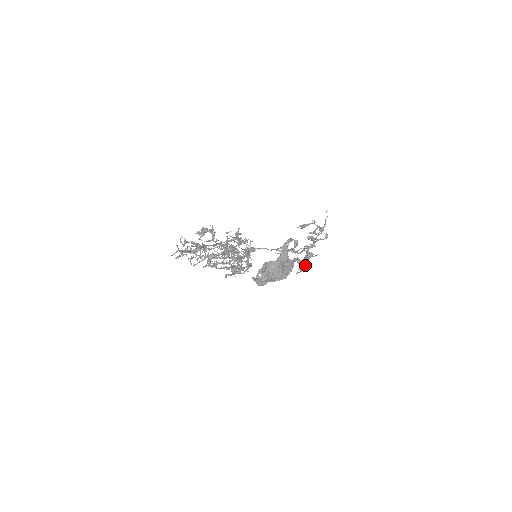
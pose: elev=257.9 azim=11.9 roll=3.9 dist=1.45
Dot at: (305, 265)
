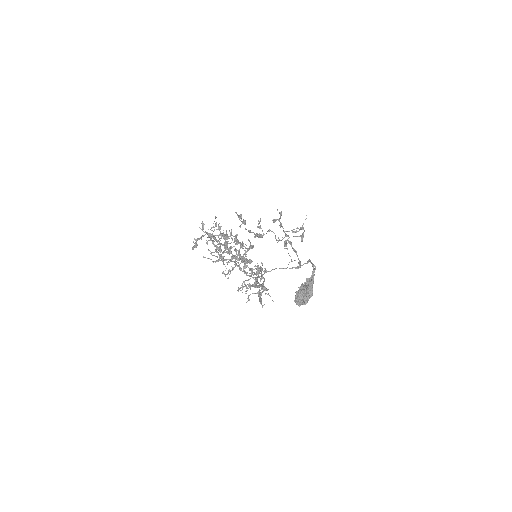
Dot at: (245, 223)
